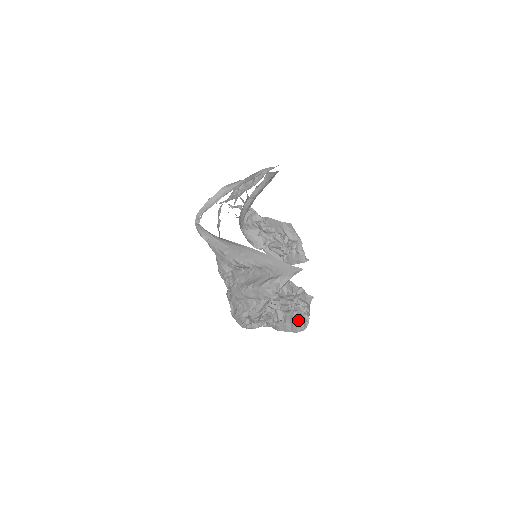
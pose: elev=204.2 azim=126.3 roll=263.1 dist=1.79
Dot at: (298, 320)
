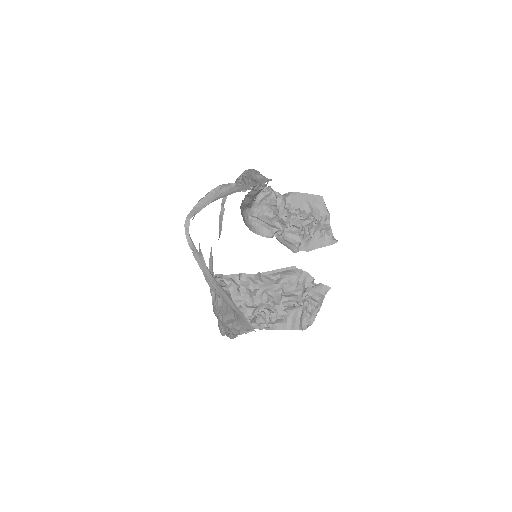
Dot at: (302, 318)
